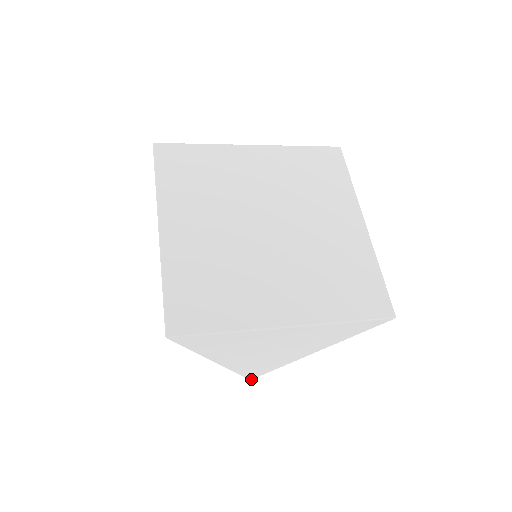
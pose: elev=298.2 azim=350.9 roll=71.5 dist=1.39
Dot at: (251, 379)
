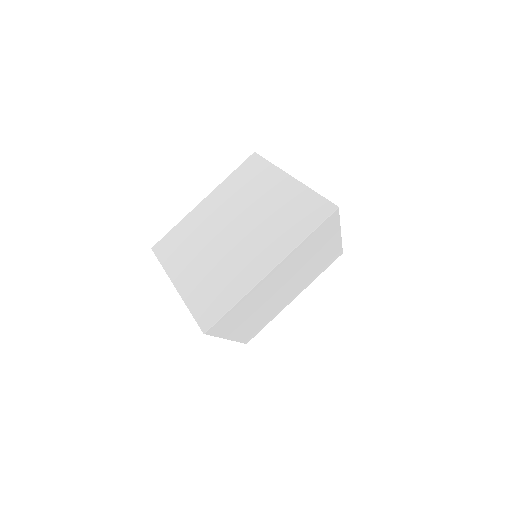
Dot at: (245, 343)
